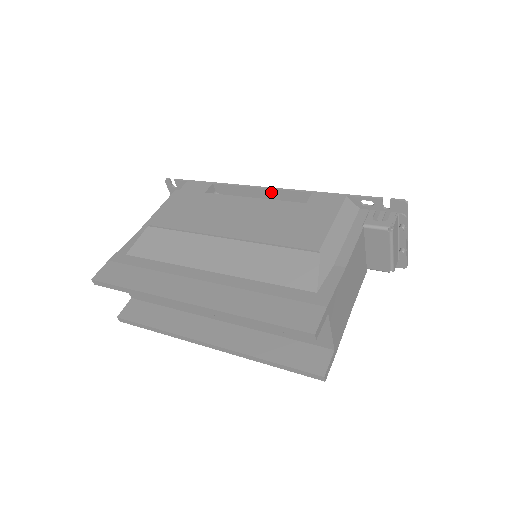
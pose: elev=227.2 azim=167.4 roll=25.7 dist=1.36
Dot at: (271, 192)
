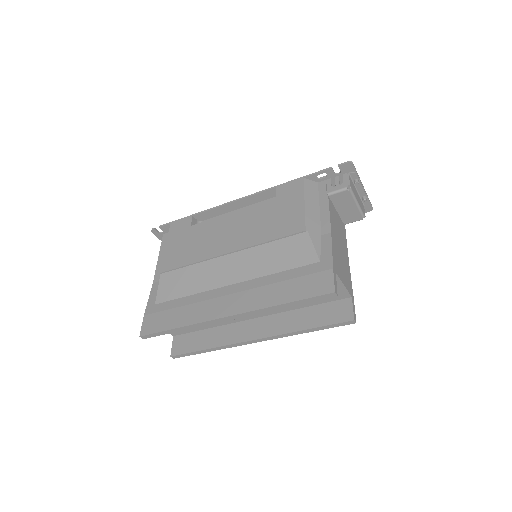
Dot at: (243, 201)
